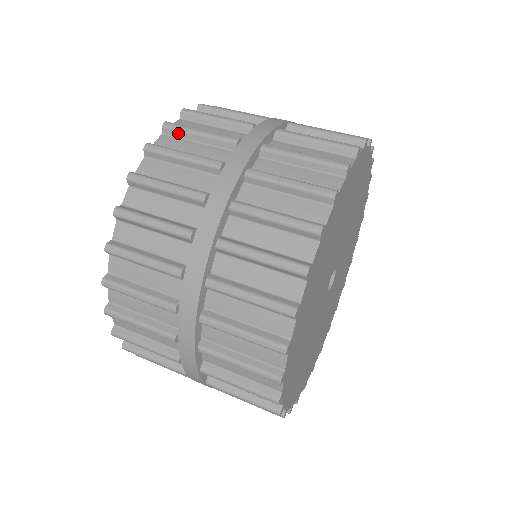
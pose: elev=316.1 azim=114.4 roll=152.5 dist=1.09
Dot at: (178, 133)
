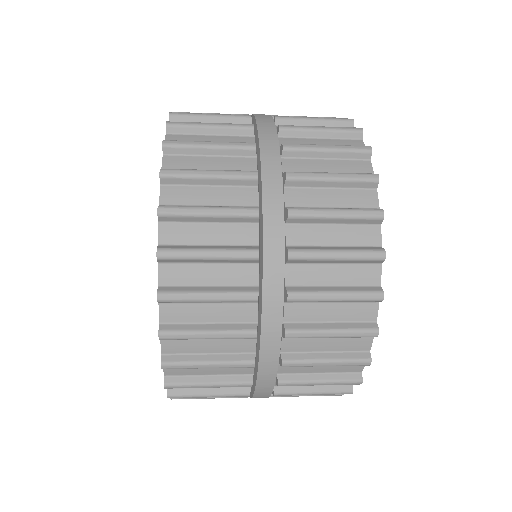
Dot at: (184, 150)
